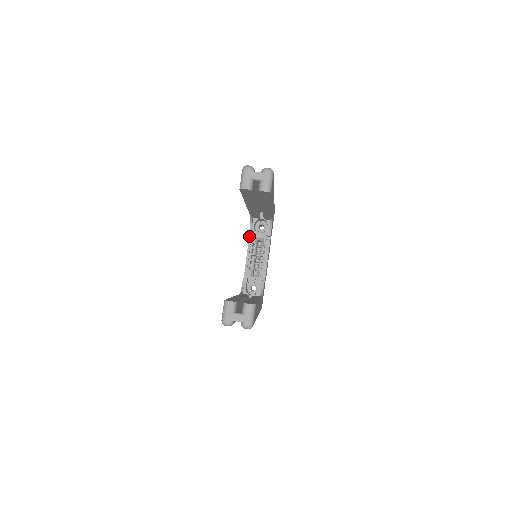
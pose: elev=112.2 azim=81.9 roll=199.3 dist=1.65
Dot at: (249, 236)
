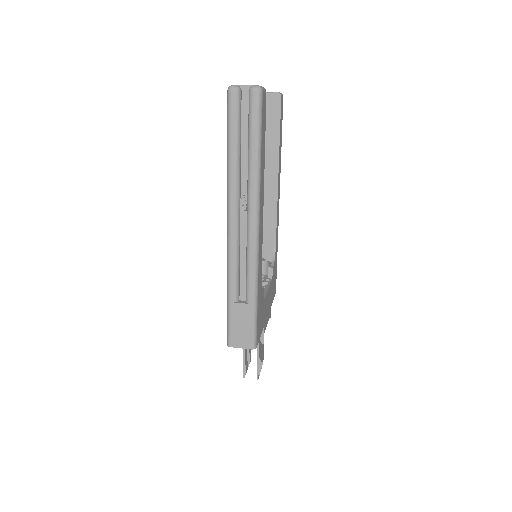
Dot at: occluded
